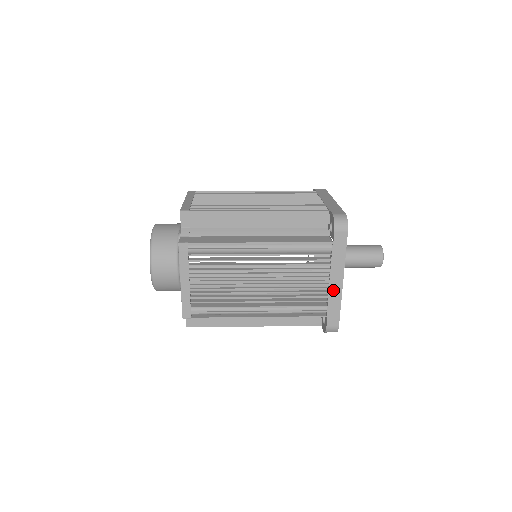
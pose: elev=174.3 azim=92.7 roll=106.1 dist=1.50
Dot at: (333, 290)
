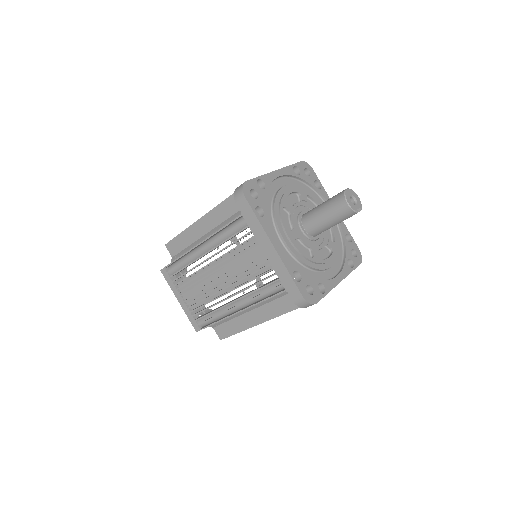
Dot at: (272, 260)
